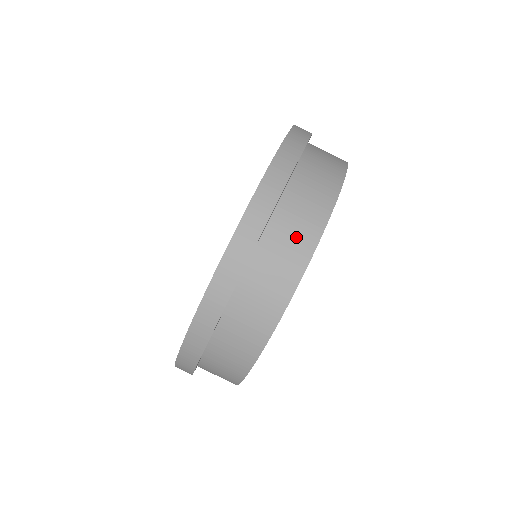
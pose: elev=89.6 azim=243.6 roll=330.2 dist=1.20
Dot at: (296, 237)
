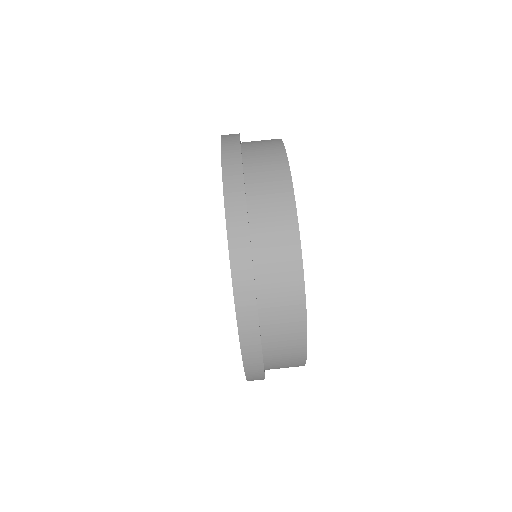
Dot at: (274, 196)
